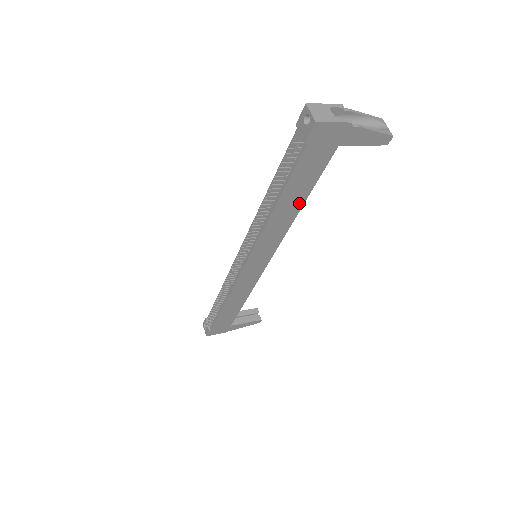
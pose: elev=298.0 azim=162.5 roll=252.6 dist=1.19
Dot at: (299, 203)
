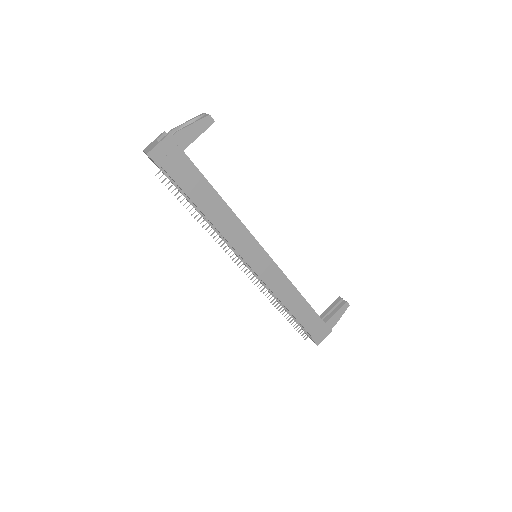
Dot at: (217, 200)
